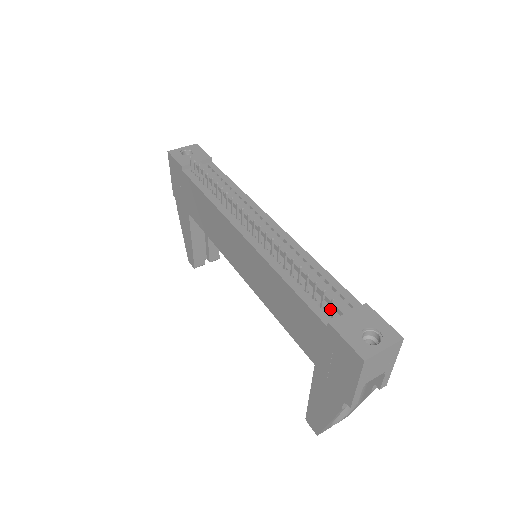
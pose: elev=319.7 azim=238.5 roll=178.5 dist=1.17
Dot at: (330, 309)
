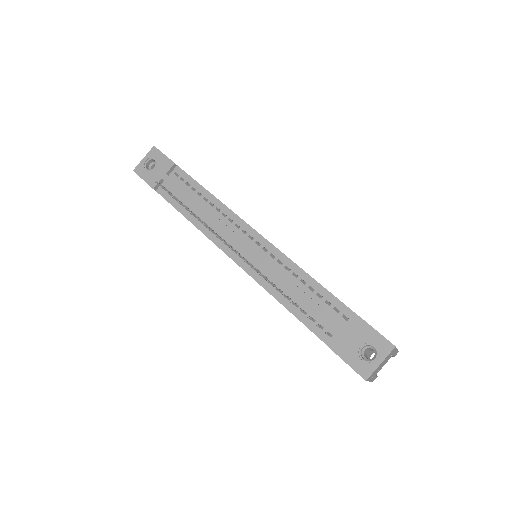
Dot at: (328, 335)
